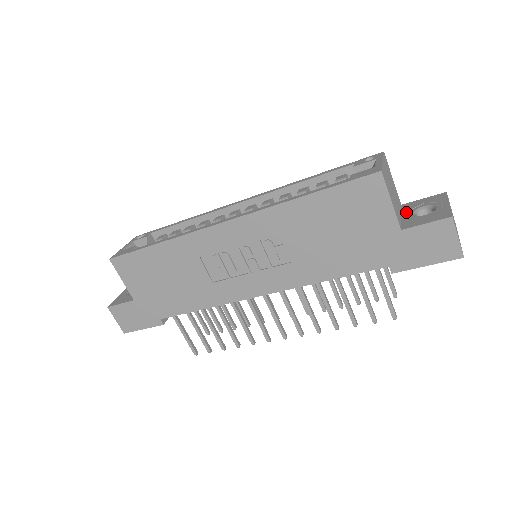
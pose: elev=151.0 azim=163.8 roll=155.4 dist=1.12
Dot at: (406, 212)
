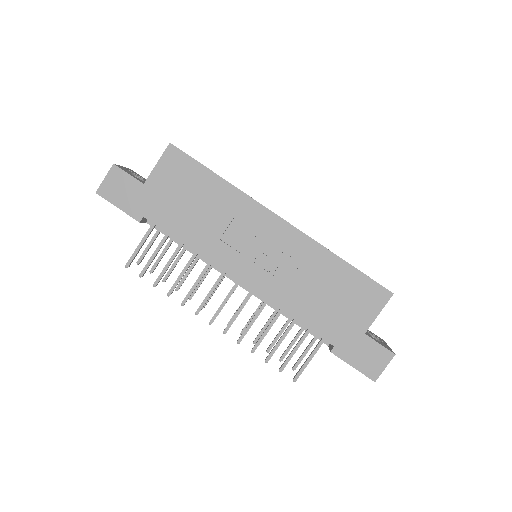
Dot at: occluded
